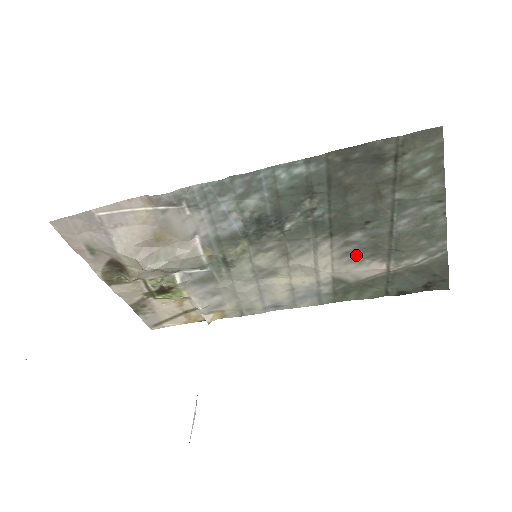
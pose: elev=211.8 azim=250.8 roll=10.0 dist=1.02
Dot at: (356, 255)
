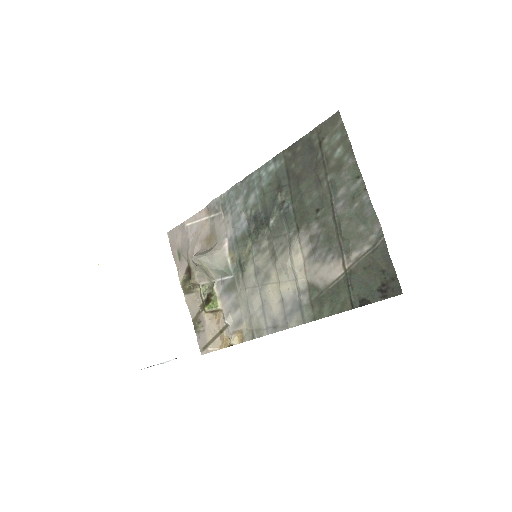
Dot at: (319, 252)
